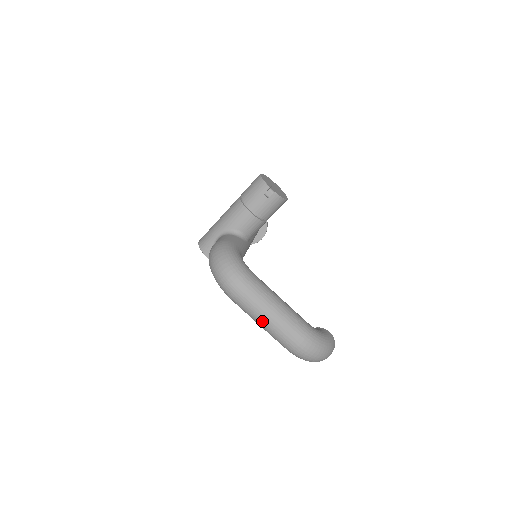
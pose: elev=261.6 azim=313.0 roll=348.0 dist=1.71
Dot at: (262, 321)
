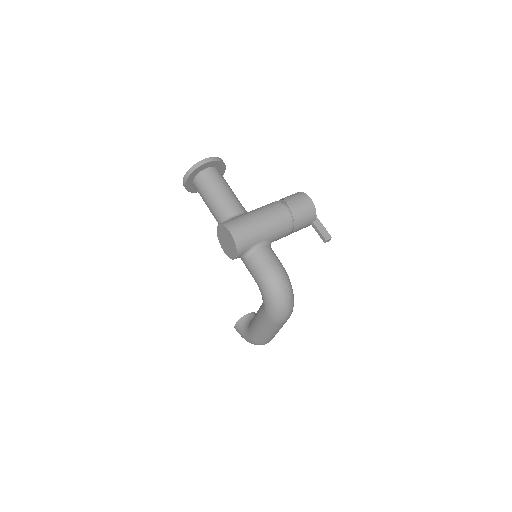
Dot at: (272, 334)
